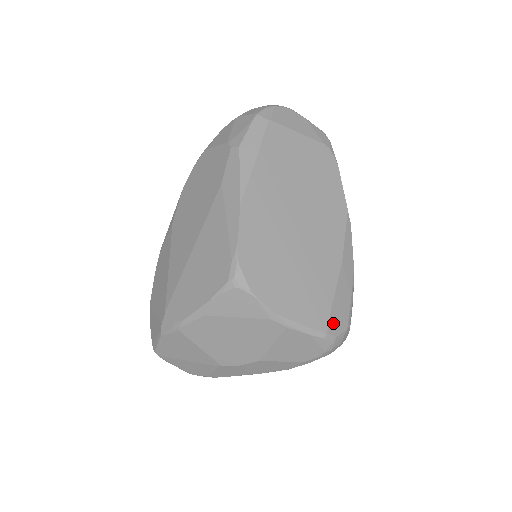
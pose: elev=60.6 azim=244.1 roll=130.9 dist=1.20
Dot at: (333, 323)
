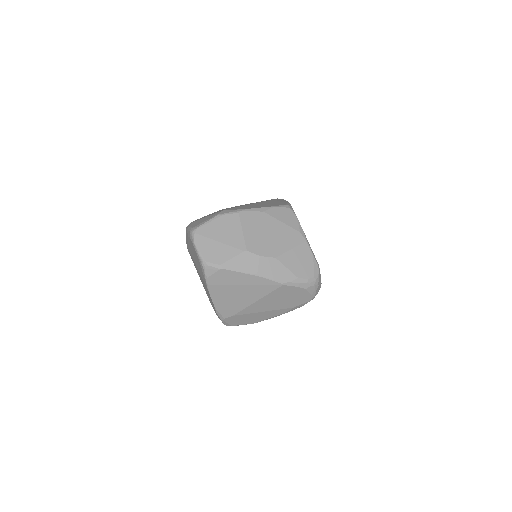
Dot at: occluded
